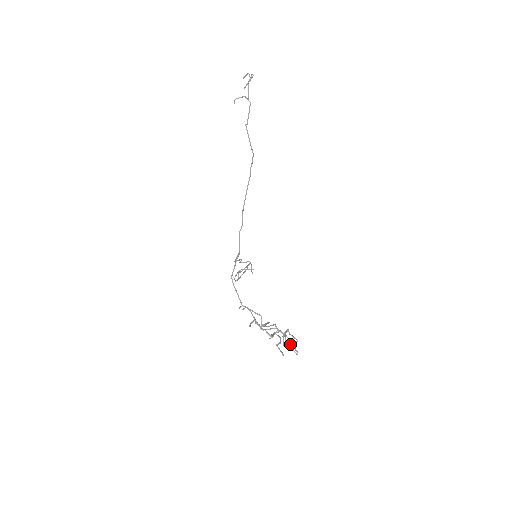
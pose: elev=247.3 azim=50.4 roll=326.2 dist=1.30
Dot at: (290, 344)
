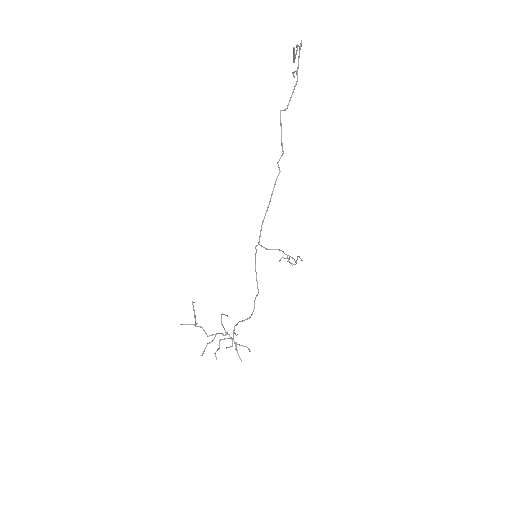
Dot at: occluded
